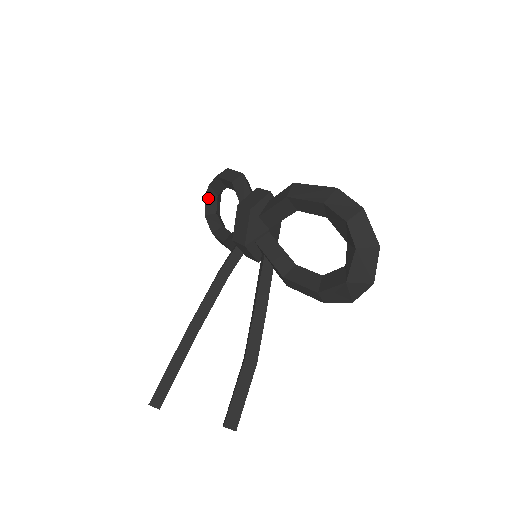
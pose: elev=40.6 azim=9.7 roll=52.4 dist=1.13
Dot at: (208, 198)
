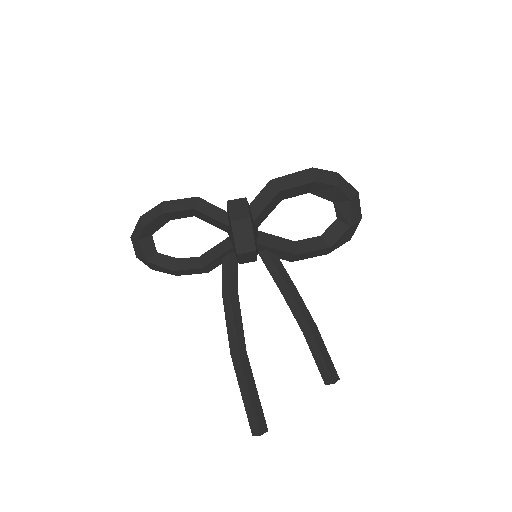
Dot at: (143, 243)
